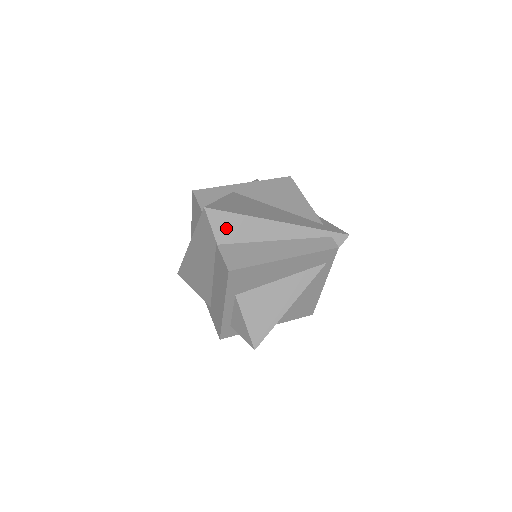
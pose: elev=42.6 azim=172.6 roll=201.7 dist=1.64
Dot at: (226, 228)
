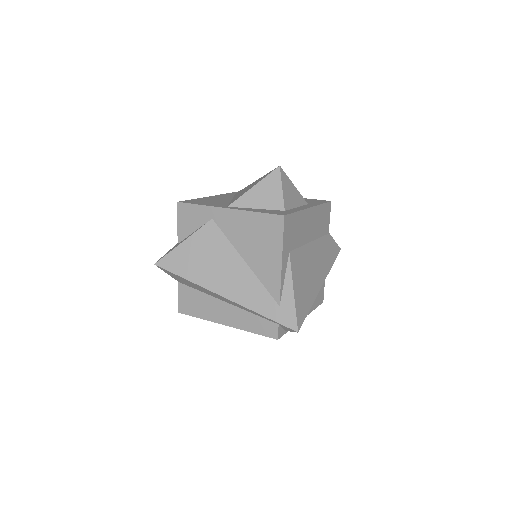
Dot at: (179, 279)
